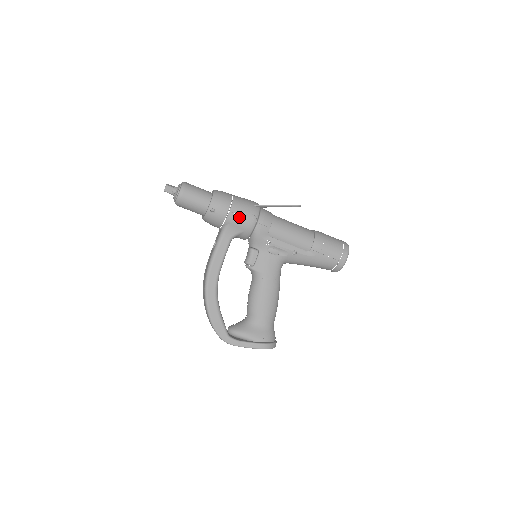
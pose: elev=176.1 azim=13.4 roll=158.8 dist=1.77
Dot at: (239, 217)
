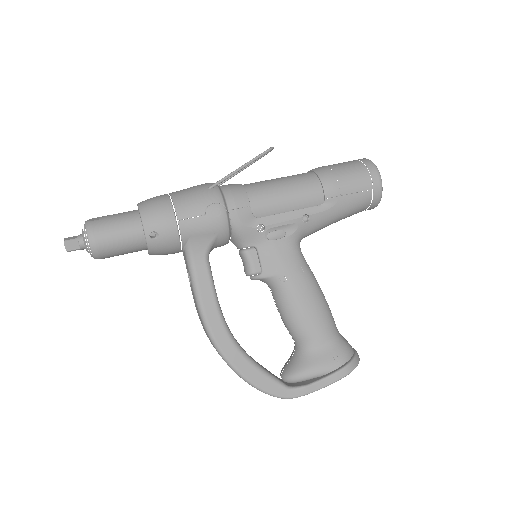
Dot at: (197, 220)
